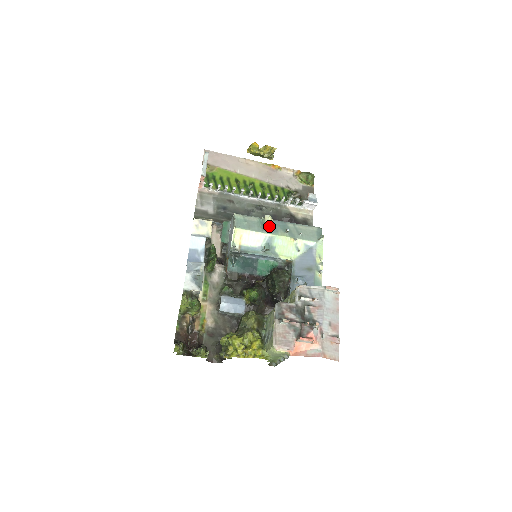
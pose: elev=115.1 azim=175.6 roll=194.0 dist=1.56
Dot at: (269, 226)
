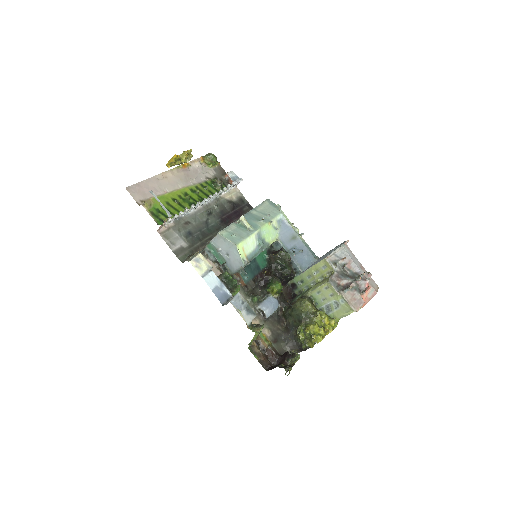
Dot at: (249, 225)
